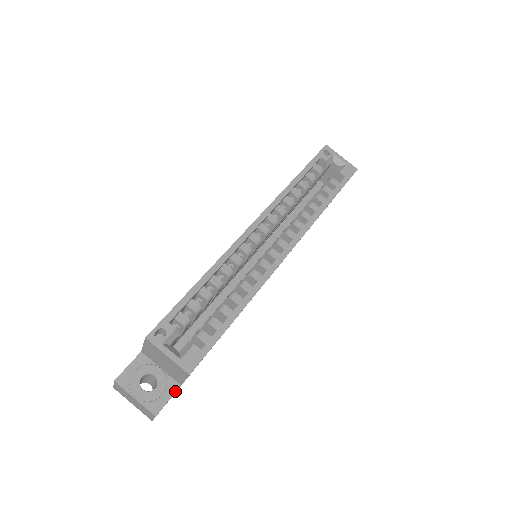
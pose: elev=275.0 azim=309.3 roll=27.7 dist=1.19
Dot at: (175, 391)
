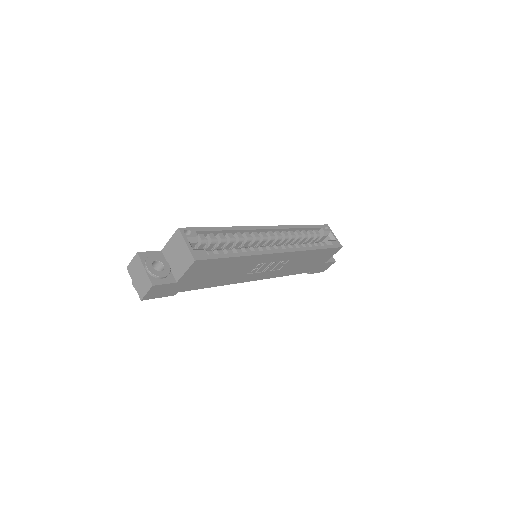
Dot at: (171, 282)
